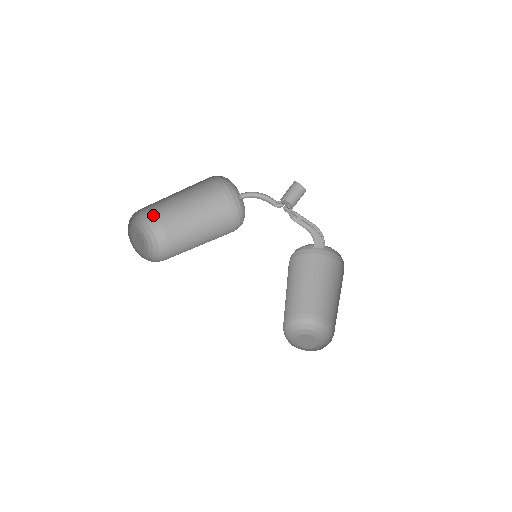
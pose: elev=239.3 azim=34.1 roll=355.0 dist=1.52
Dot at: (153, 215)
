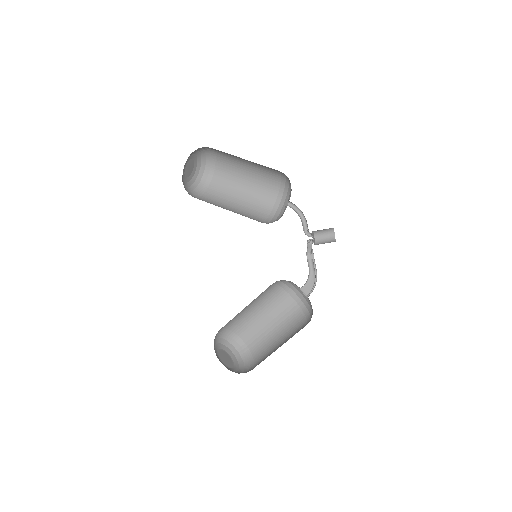
Dot at: (215, 165)
